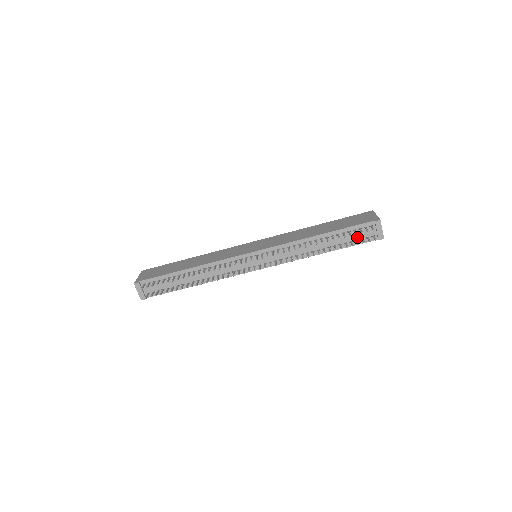
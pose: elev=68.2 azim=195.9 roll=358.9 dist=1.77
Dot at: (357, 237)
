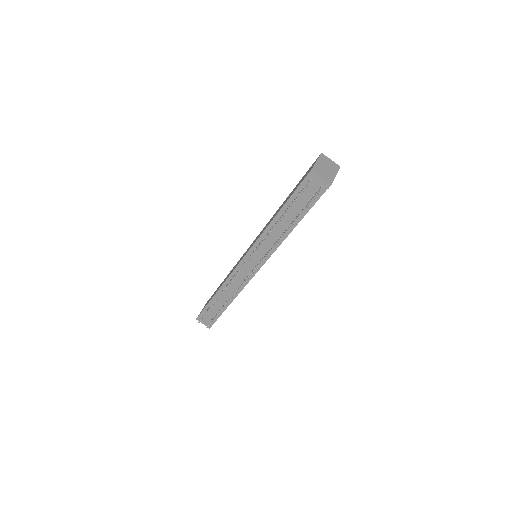
Dot at: (308, 198)
